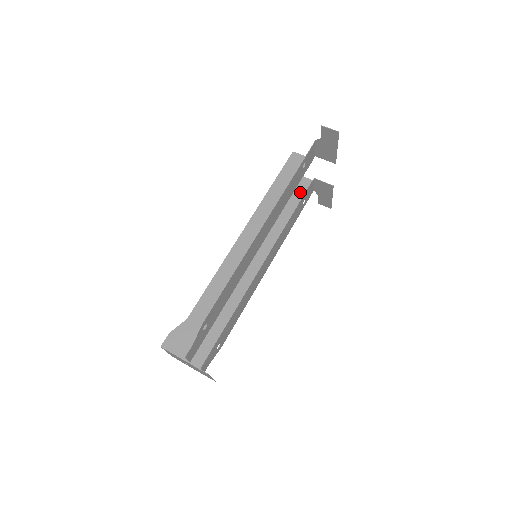
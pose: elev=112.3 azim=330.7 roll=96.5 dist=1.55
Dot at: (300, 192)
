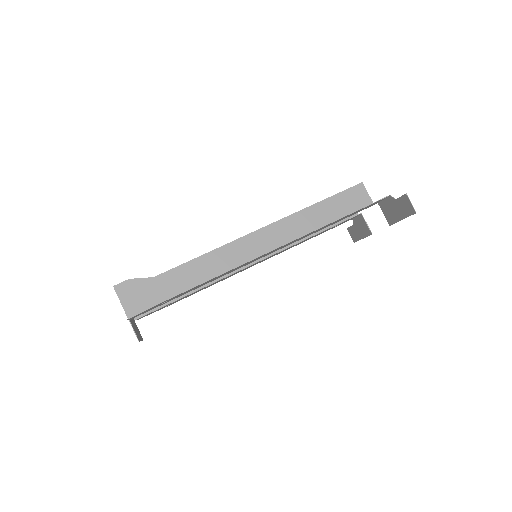
Dot at: occluded
